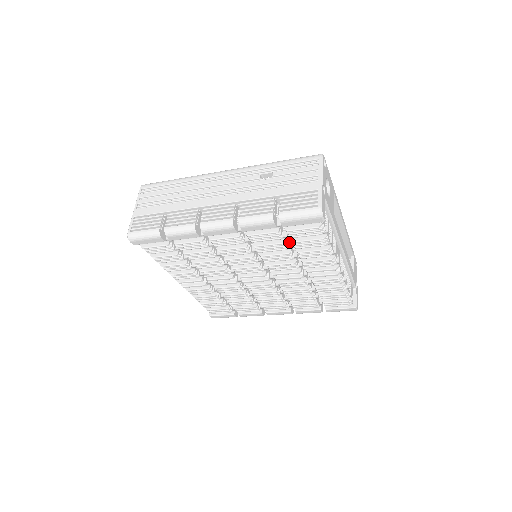
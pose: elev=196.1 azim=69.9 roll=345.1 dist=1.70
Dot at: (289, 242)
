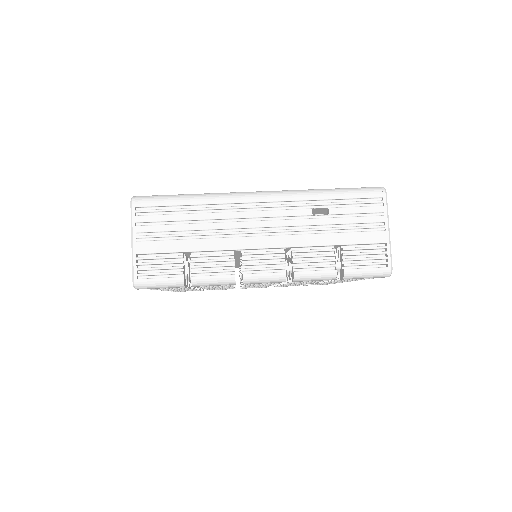
Dot at: occluded
